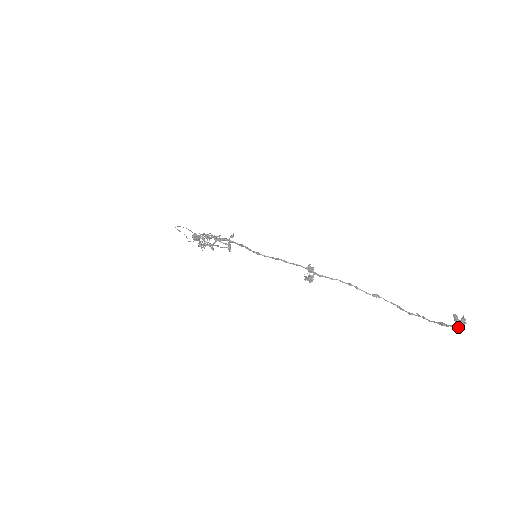
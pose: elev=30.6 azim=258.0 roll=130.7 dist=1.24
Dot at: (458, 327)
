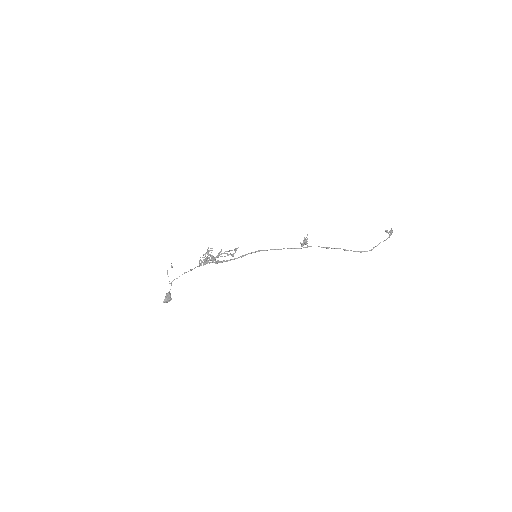
Dot at: (391, 229)
